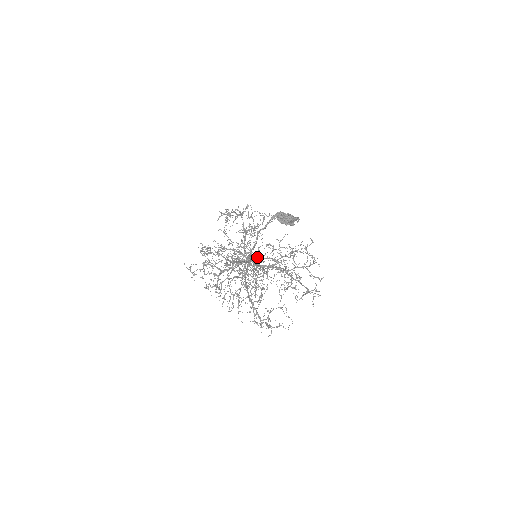
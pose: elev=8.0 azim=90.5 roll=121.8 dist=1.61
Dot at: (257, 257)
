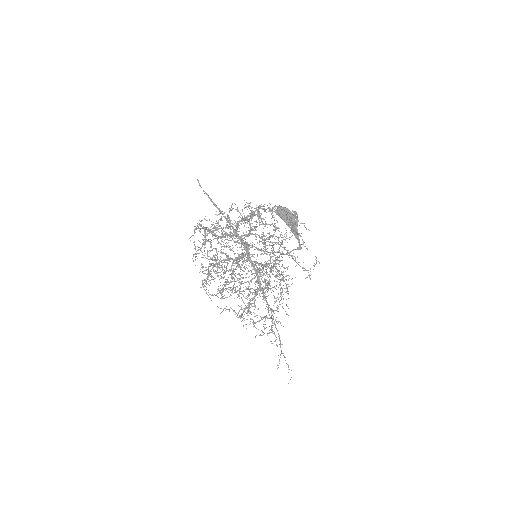
Dot at: (246, 234)
